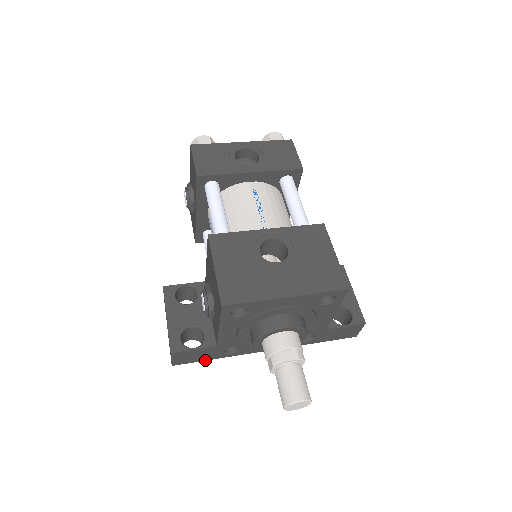
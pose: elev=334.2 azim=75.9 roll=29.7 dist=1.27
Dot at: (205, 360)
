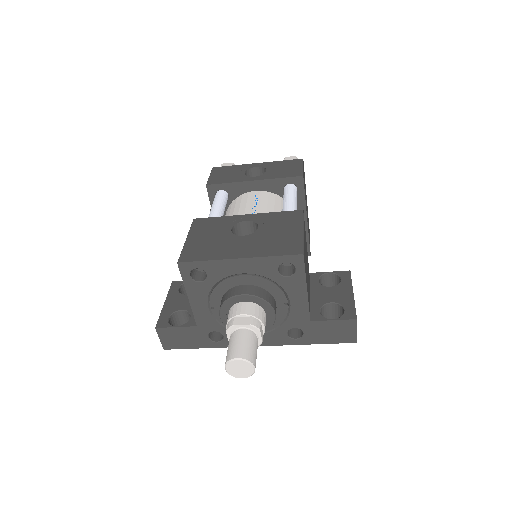
Dot at: (194, 348)
